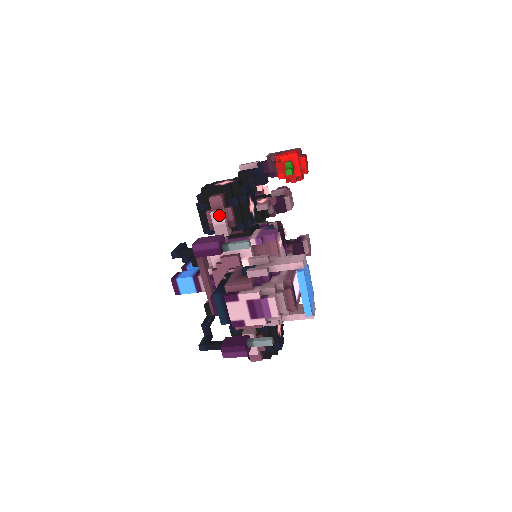
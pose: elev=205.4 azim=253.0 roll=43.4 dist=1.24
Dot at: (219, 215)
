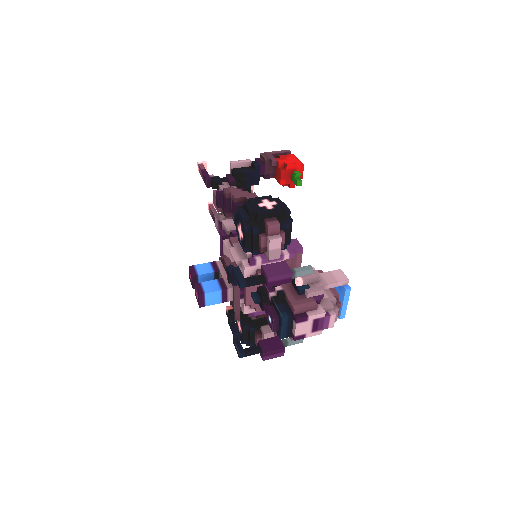
Dot at: (277, 242)
